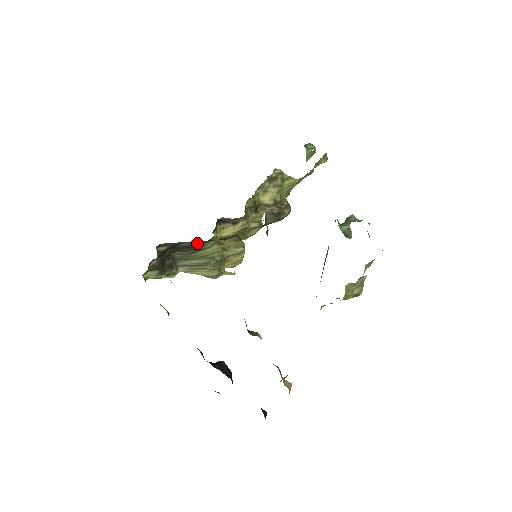
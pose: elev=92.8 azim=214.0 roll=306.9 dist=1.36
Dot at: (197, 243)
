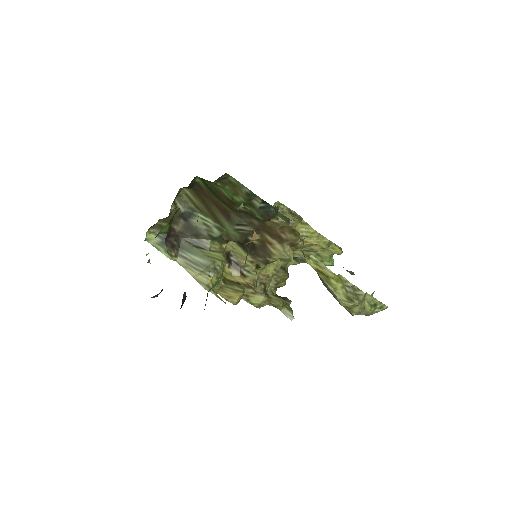
Dot at: (208, 231)
